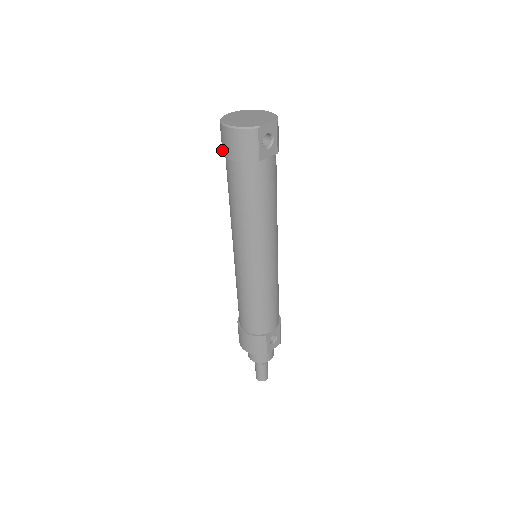
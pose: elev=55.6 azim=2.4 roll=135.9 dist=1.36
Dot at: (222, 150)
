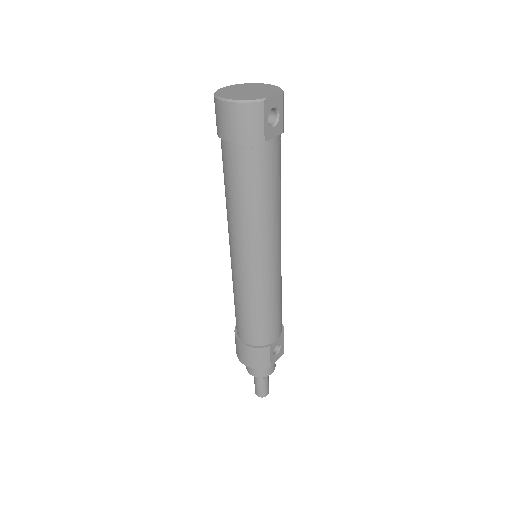
Dot at: (217, 131)
